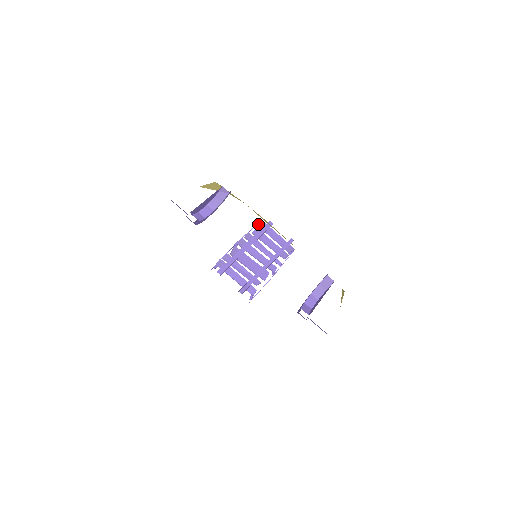
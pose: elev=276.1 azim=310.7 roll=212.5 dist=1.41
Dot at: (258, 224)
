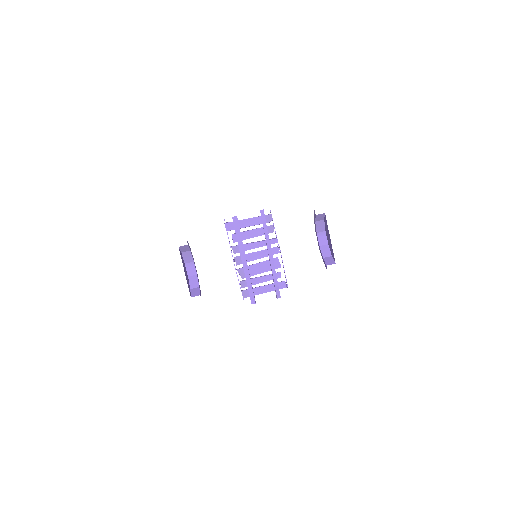
Dot at: (229, 230)
